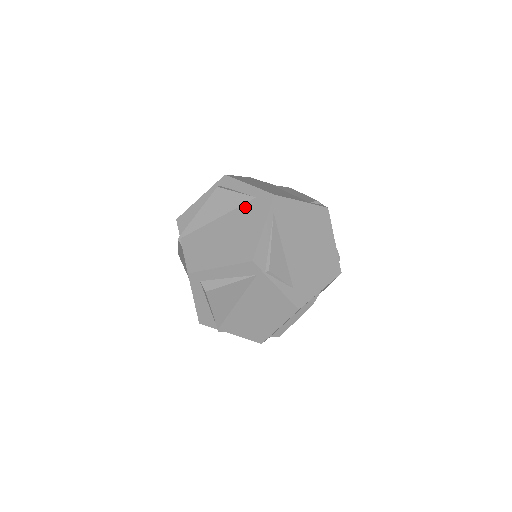
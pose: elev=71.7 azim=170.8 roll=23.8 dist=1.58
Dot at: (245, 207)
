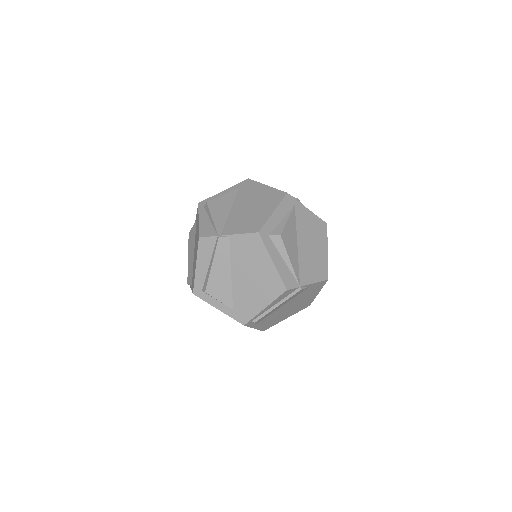
Dot at: (240, 193)
